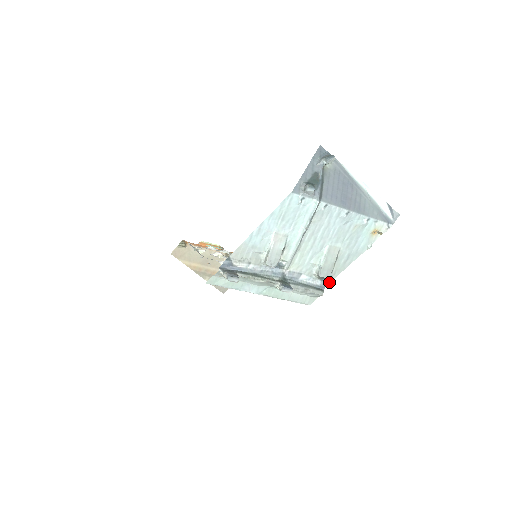
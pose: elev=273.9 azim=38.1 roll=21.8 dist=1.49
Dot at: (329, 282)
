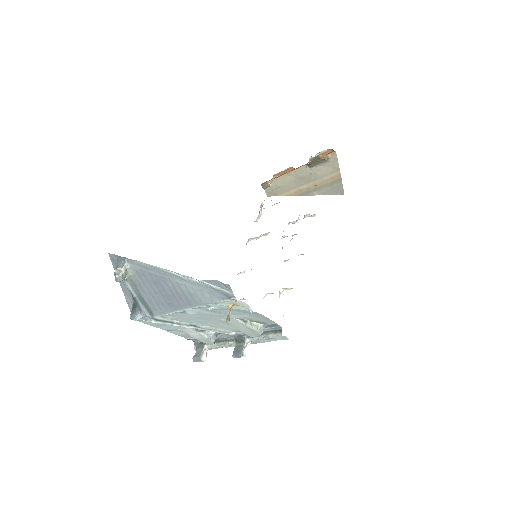
Dot at: (277, 325)
